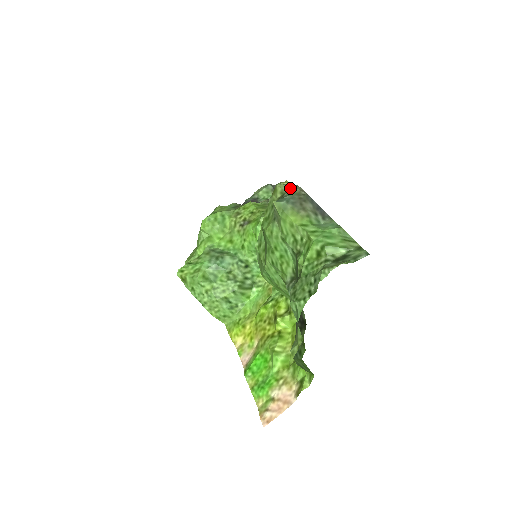
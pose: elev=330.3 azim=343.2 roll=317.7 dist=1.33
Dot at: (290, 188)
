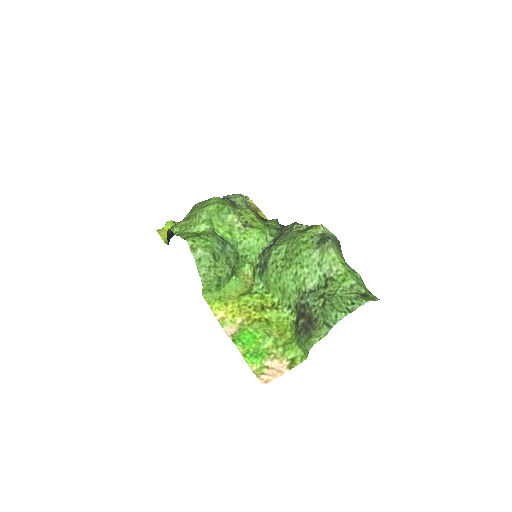
Dot at: (330, 232)
